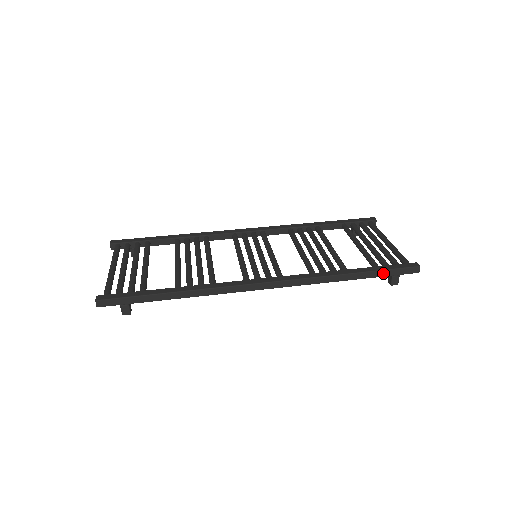
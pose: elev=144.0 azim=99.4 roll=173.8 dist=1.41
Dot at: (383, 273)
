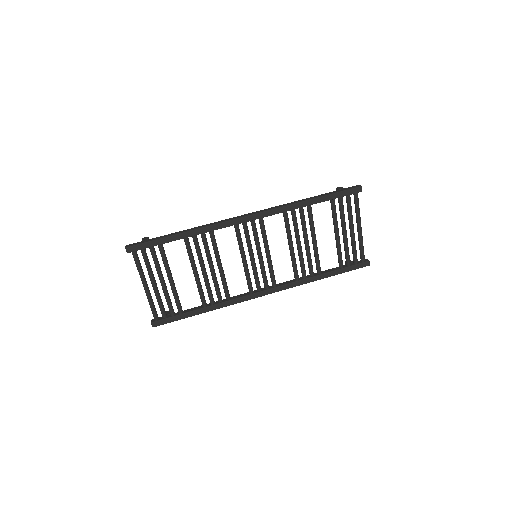
Dot at: (343, 272)
